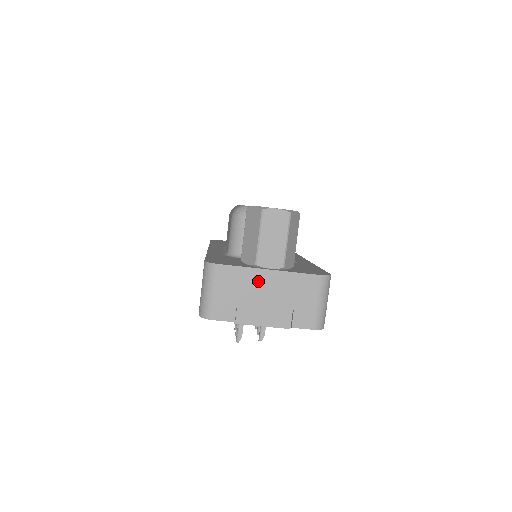
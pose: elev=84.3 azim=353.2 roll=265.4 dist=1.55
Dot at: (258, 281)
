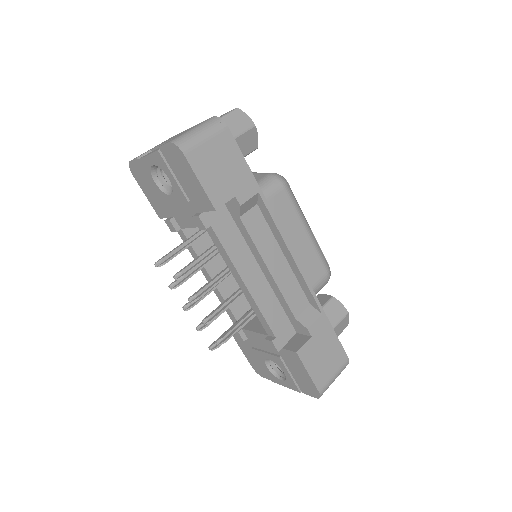
Dot at: occluded
